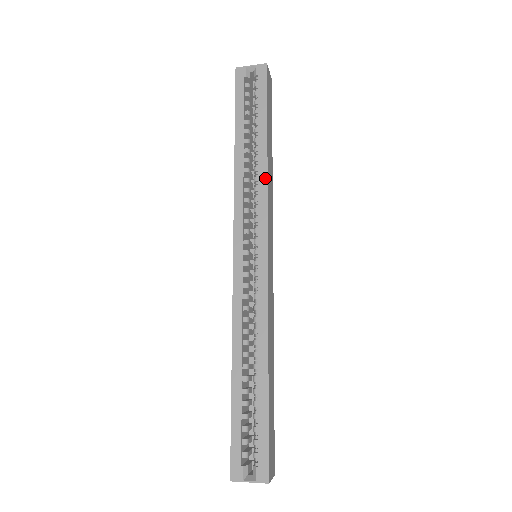
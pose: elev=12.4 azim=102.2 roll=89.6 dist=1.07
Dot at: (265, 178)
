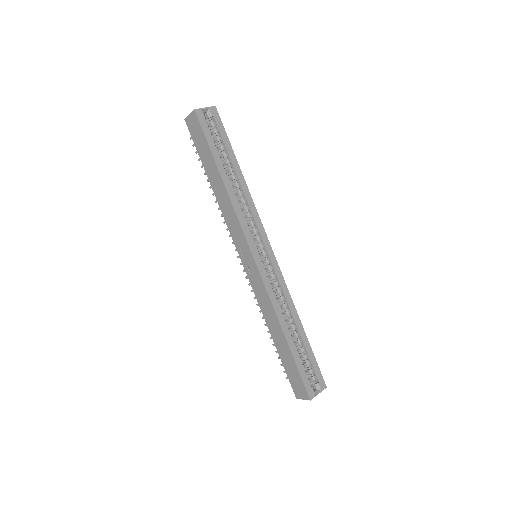
Dot at: (251, 198)
